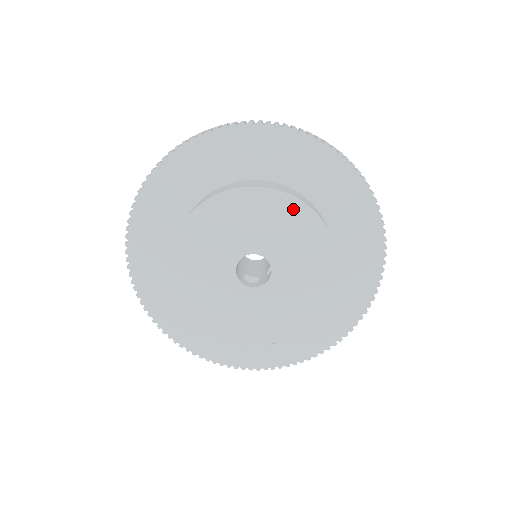
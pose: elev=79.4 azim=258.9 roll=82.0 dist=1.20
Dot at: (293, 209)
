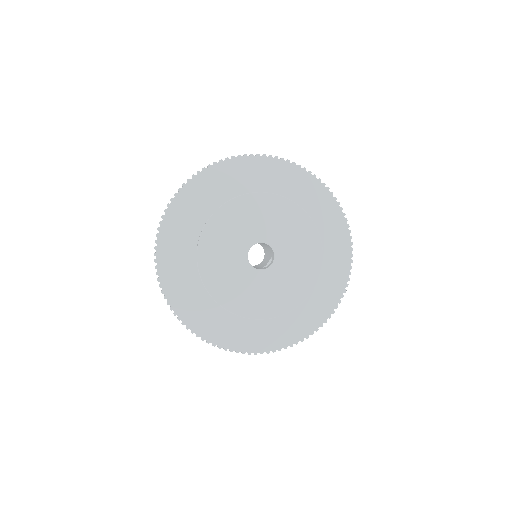
Dot at: (308, 227)
